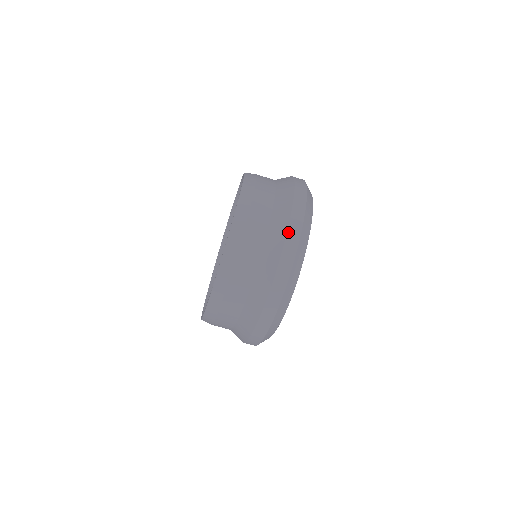
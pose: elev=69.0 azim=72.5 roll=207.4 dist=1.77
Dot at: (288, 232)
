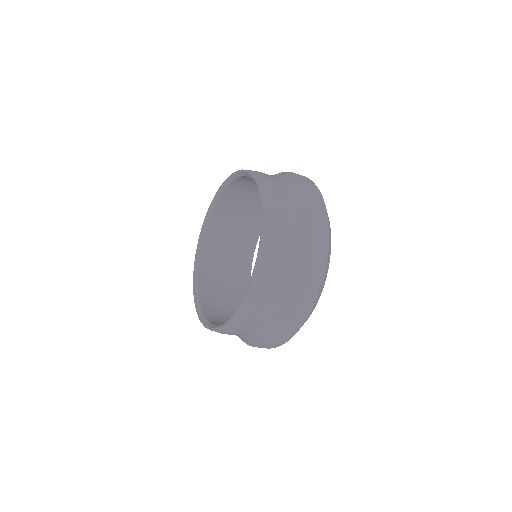
Dot at: (318, 240)
